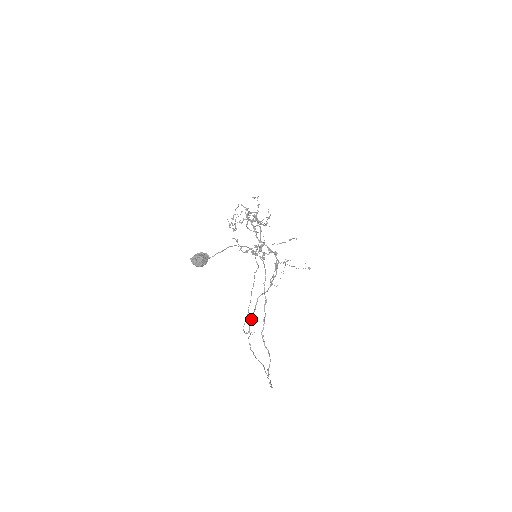
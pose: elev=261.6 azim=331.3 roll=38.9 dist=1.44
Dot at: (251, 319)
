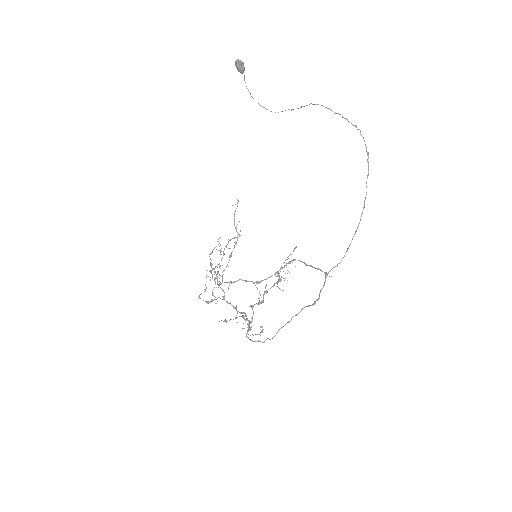
Dot at: (312, 266)
